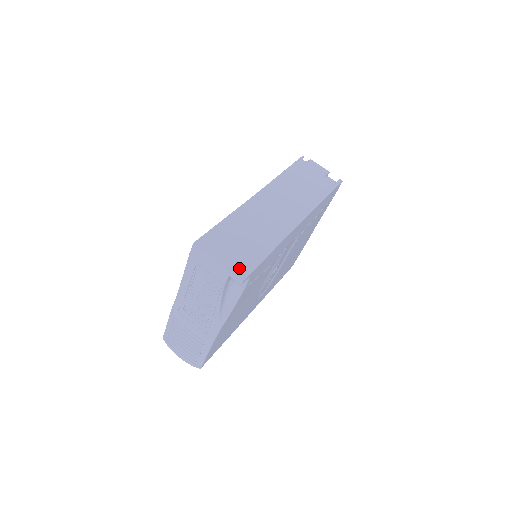
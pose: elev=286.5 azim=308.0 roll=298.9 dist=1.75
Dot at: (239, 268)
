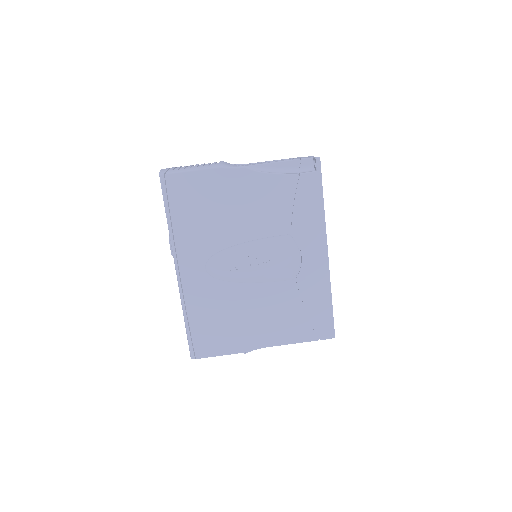
Dot at: occluded
